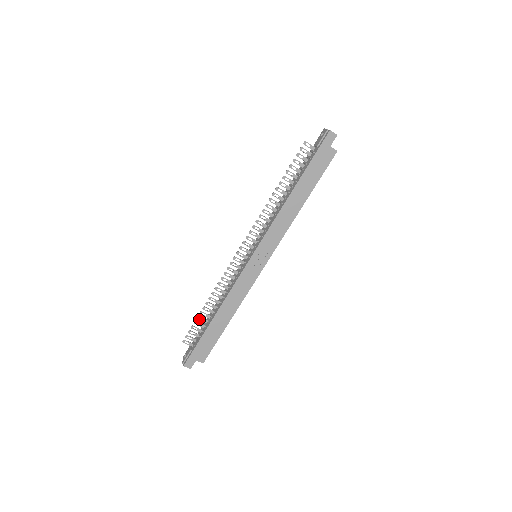
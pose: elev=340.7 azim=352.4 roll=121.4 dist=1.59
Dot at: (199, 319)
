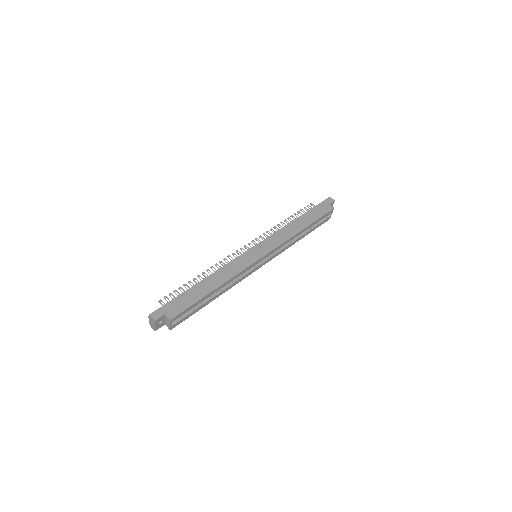
Dot at: occluded
